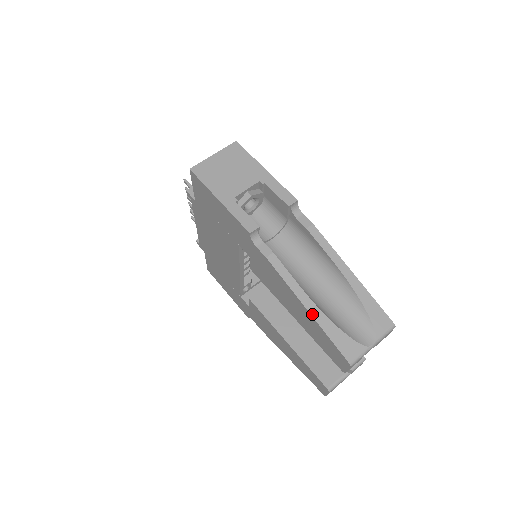
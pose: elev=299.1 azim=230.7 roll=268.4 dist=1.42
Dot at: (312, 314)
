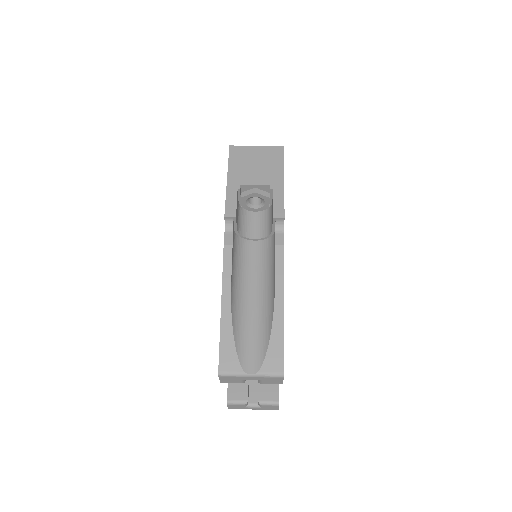
Dot at: (222, 312)
